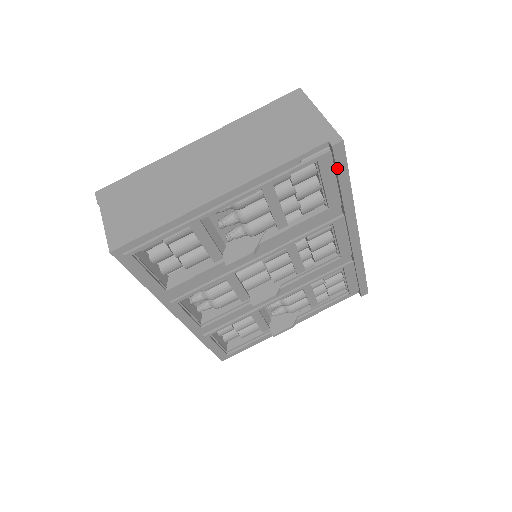
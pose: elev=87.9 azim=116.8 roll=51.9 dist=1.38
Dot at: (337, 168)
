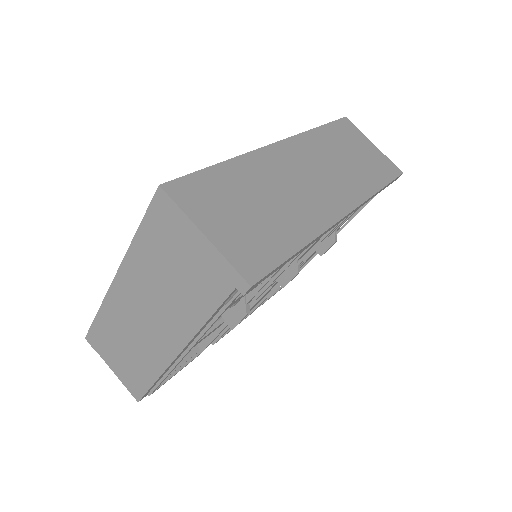
Dot at: (268, 276)
